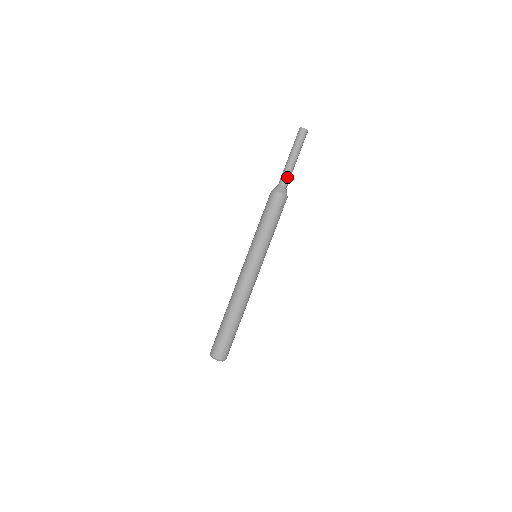
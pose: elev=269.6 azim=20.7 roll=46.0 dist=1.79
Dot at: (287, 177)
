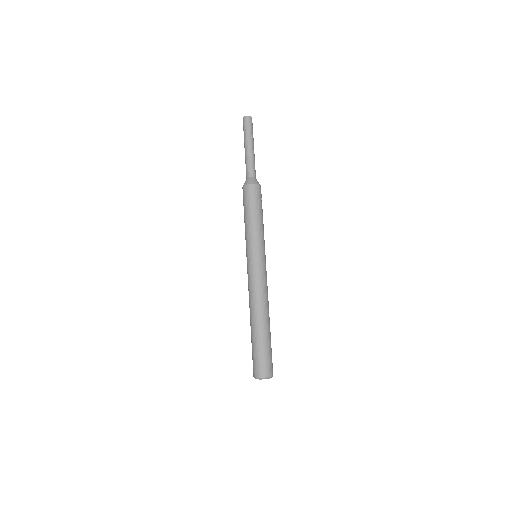
Dot at: (254, 167)
